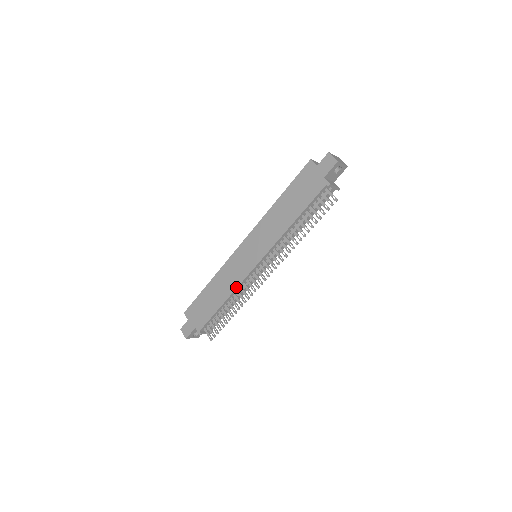
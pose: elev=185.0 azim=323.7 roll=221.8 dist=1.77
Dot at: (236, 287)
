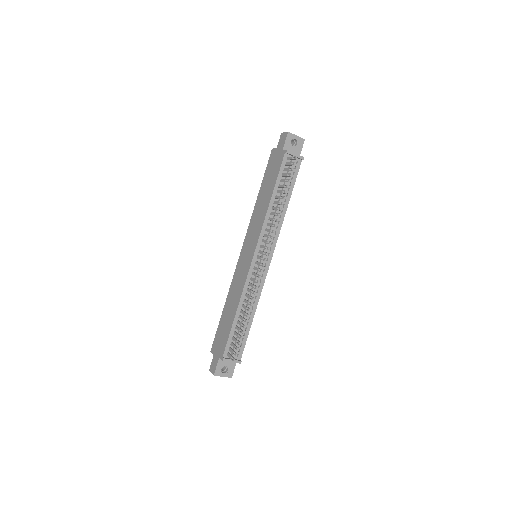
Dot at: (242, 289)
